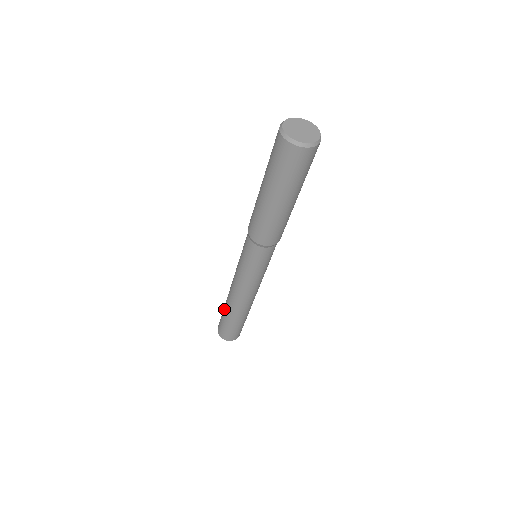
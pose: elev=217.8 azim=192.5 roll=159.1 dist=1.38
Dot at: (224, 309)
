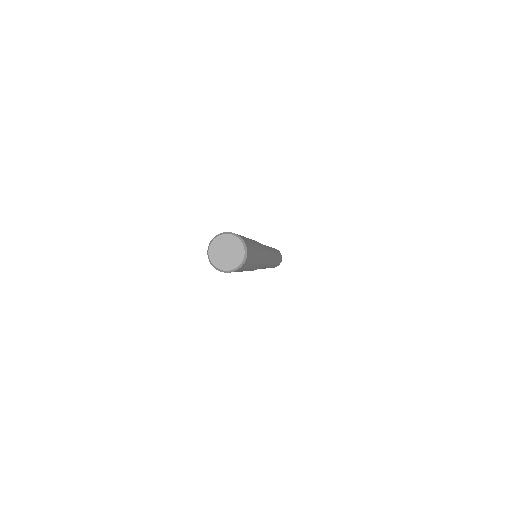
Dot at: occluded
